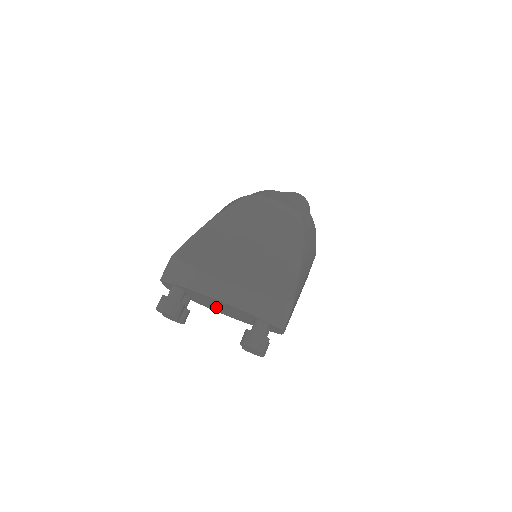
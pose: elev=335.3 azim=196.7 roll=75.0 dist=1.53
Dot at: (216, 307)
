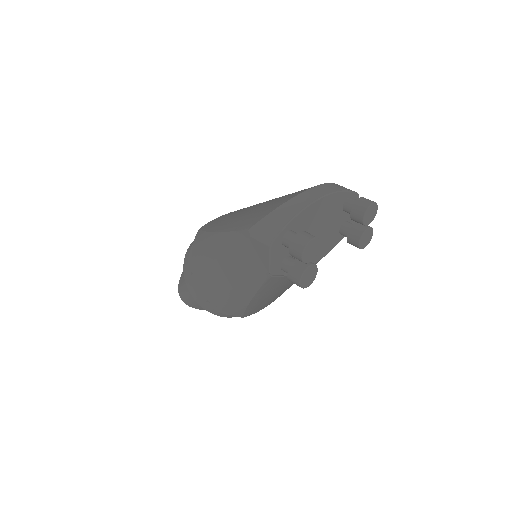
Dot at: occluded
